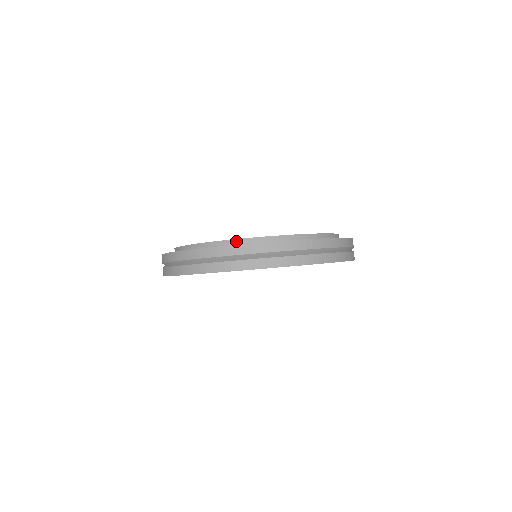
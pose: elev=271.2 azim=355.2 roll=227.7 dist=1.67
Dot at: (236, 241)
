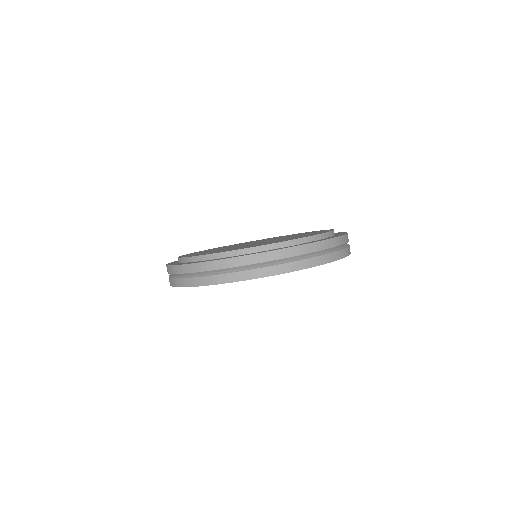
Dot at: (240, 251)
